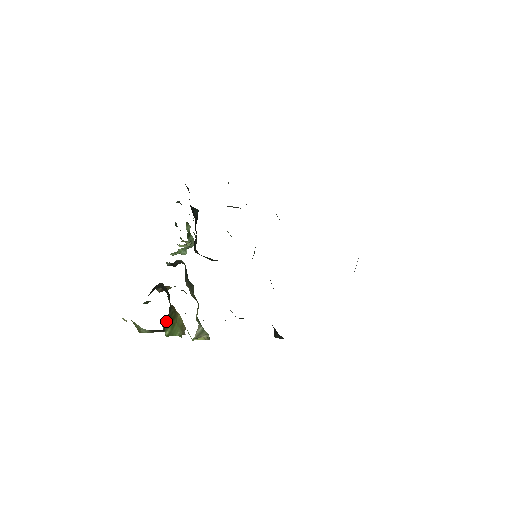
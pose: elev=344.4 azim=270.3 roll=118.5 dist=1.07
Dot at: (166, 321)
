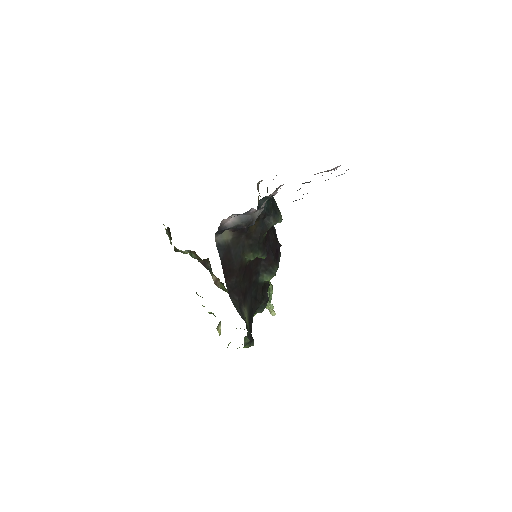
Dot at: occluded
